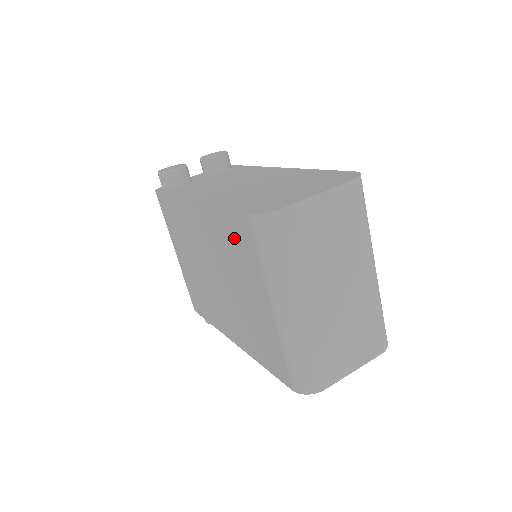
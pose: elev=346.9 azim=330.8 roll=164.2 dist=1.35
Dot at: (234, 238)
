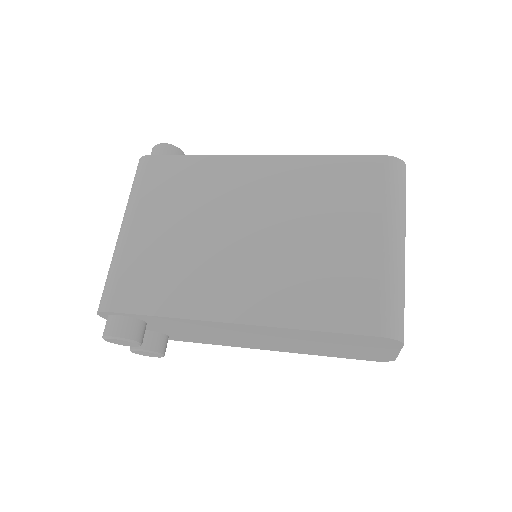
Dot at: (344, 179)
